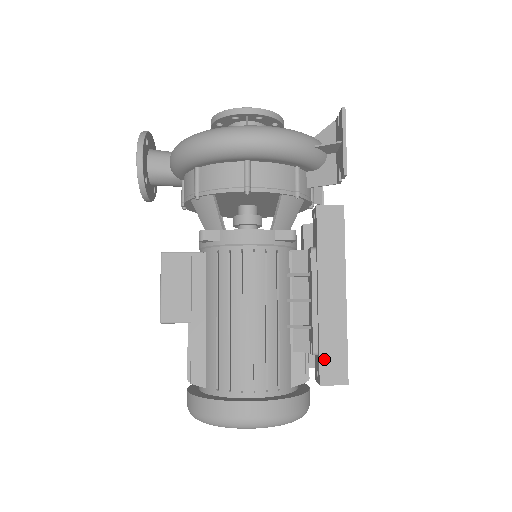
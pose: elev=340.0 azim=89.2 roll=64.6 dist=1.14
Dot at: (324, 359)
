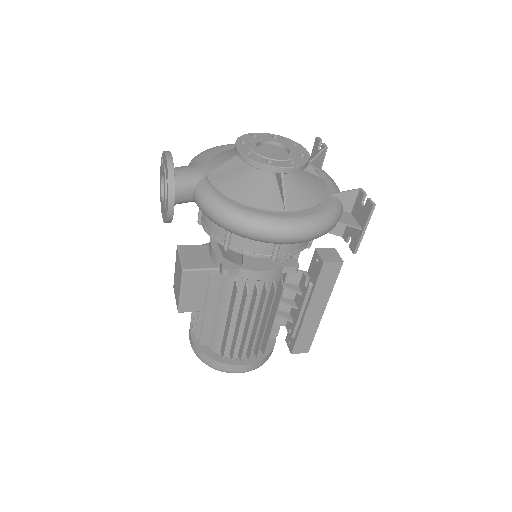
Dot at: (298, 343)
